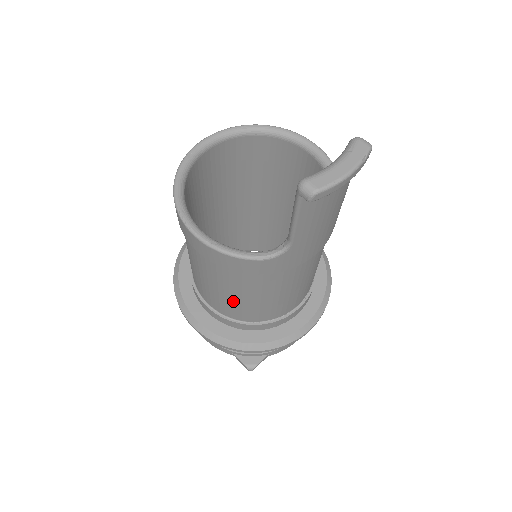
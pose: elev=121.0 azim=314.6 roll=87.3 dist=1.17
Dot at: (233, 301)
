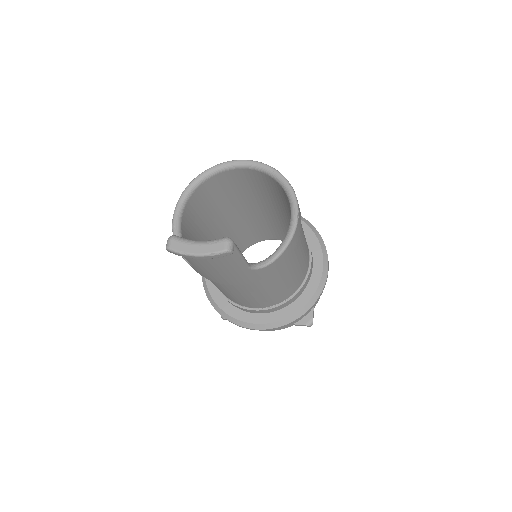
Dot at: occluded
